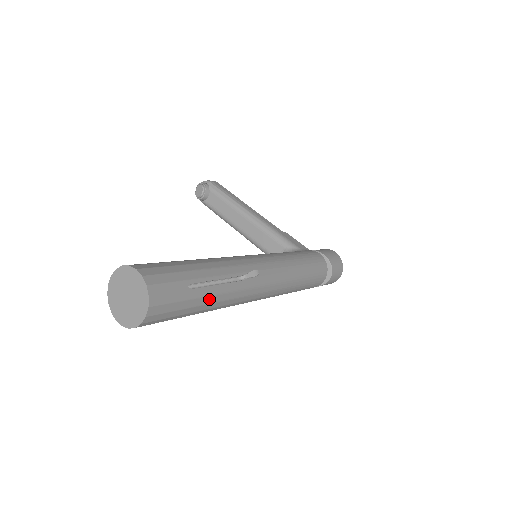
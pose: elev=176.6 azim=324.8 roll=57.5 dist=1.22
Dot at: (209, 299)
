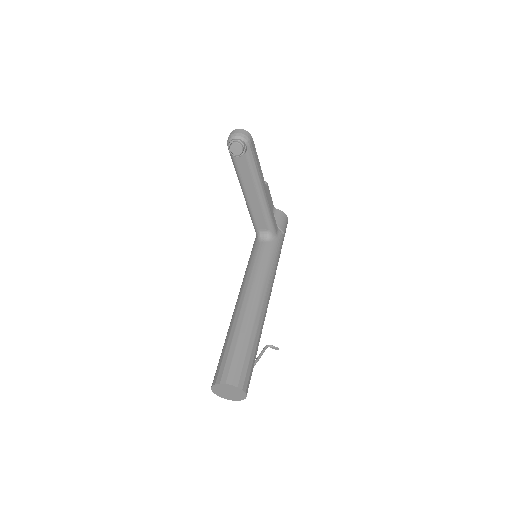
Dot at: occluded
